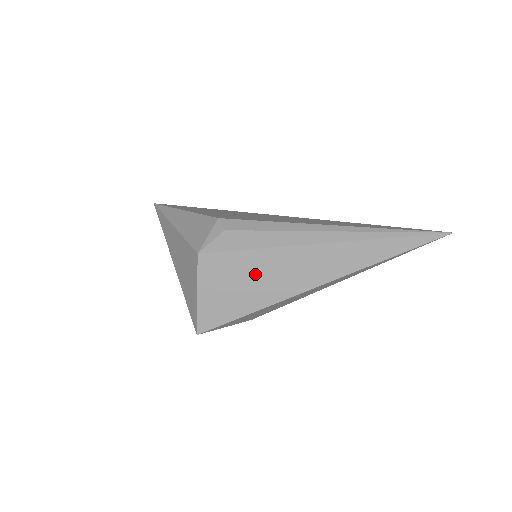
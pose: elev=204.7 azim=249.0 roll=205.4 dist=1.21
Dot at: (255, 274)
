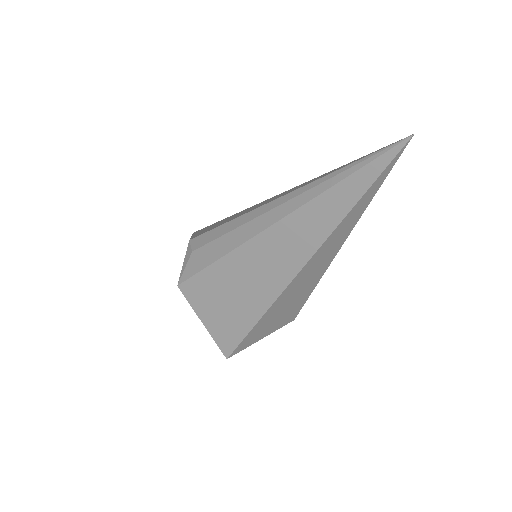
Dot at: (233, 285)
